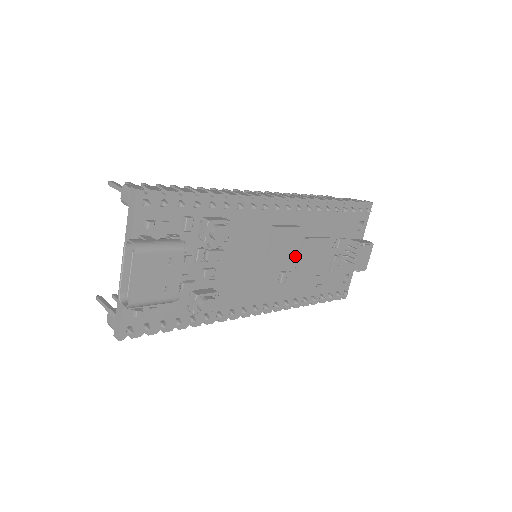
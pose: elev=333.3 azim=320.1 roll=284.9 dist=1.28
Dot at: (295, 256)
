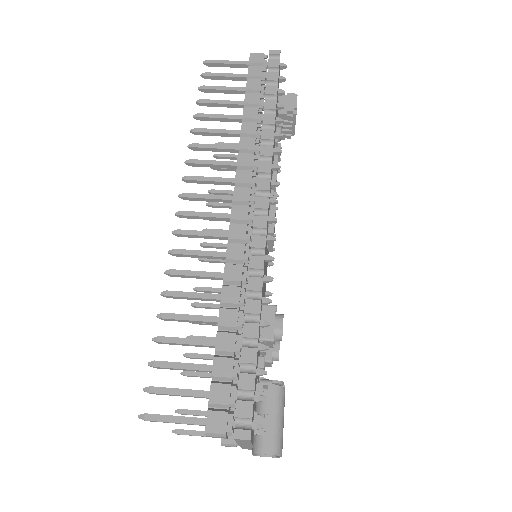
Dot at: occluded
